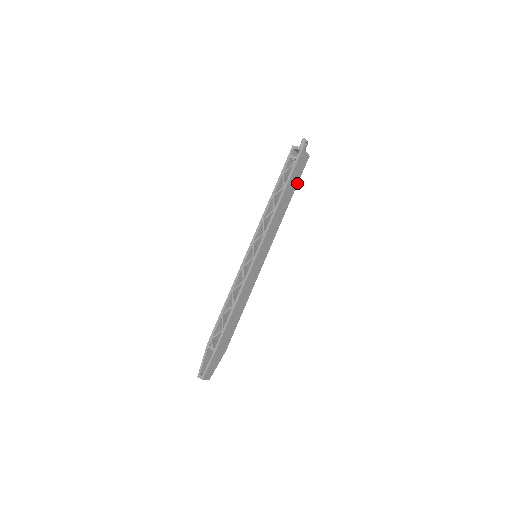
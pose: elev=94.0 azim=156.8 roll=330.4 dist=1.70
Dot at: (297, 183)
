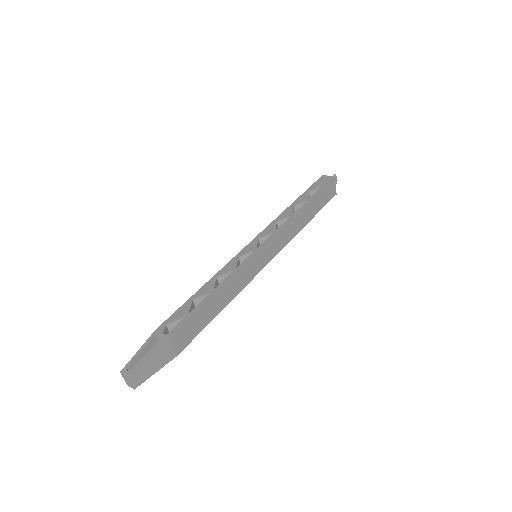
Dot at: (319, 210)
